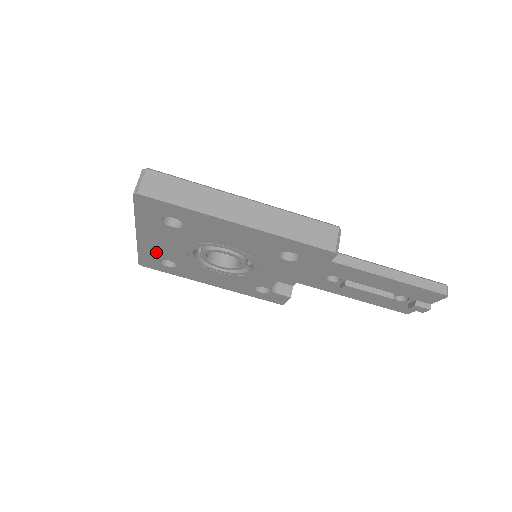
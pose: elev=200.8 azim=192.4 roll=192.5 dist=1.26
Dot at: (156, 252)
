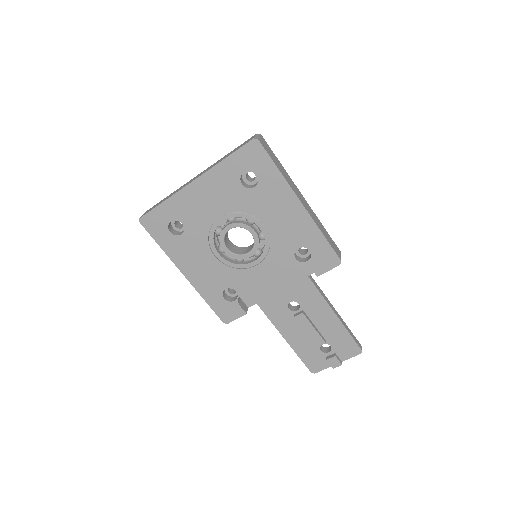
Dot at: (184, 209)
